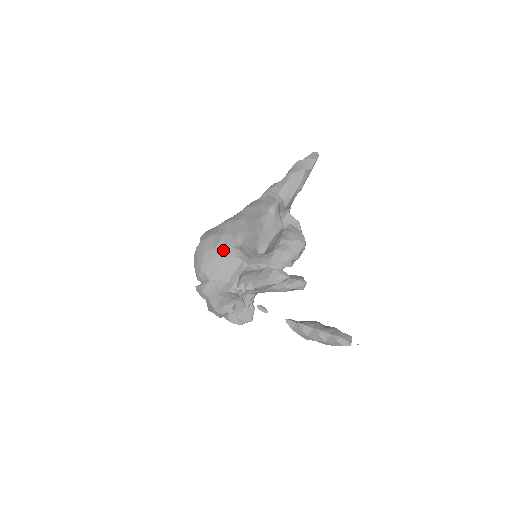
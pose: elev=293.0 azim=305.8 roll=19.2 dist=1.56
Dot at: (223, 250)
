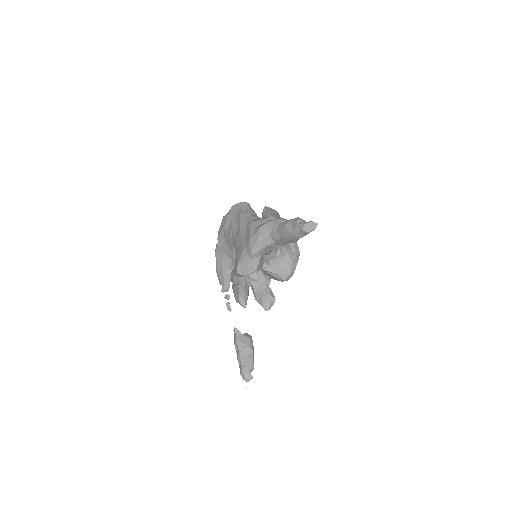
Dot at: (230, 240)
